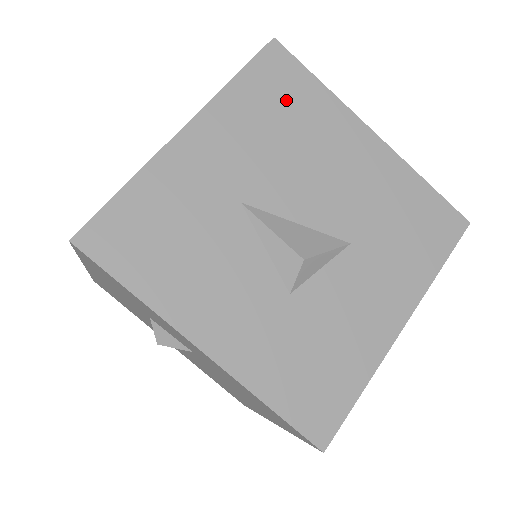
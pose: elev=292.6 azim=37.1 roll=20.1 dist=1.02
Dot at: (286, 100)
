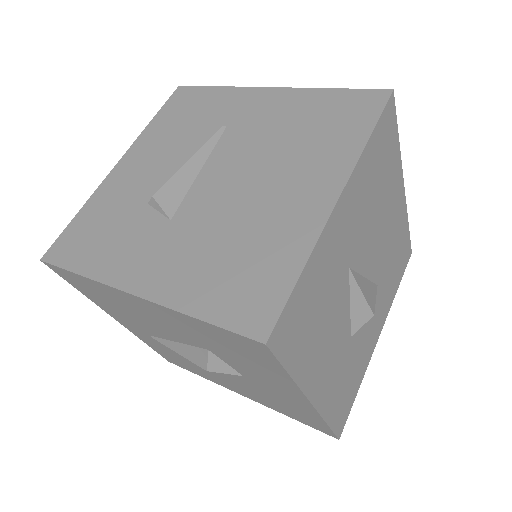
Dot at: (384, 160)
